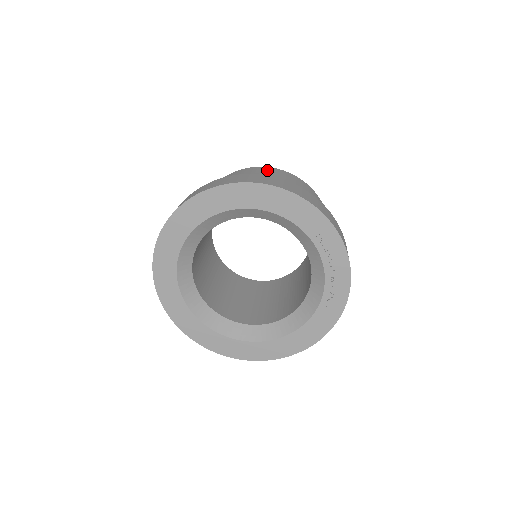
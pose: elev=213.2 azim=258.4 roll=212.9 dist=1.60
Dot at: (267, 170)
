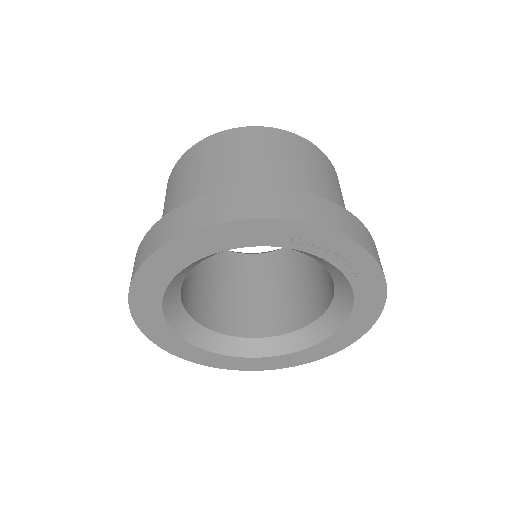
Dot at: (193, 156)
